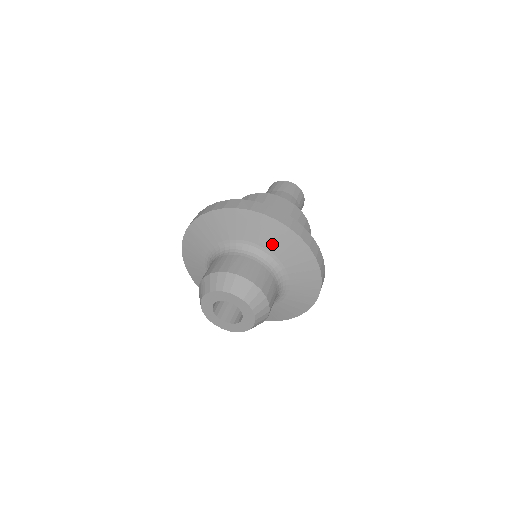
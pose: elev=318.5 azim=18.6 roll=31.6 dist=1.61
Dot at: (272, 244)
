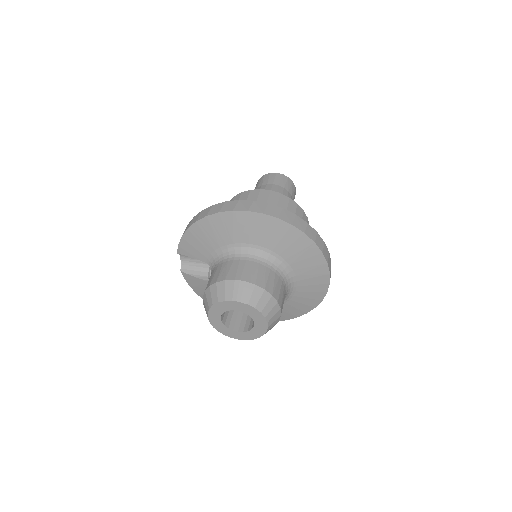
Dot at: (305, 283)
